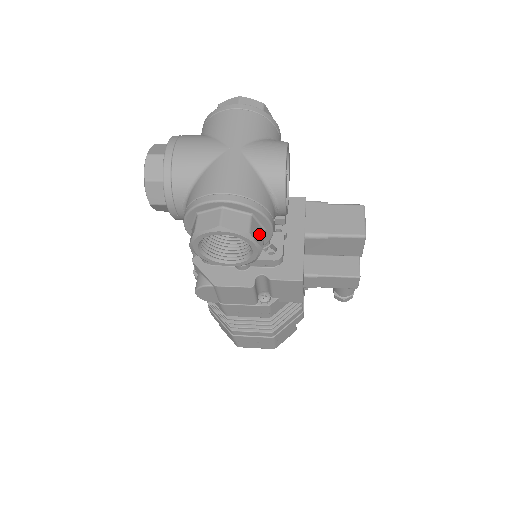
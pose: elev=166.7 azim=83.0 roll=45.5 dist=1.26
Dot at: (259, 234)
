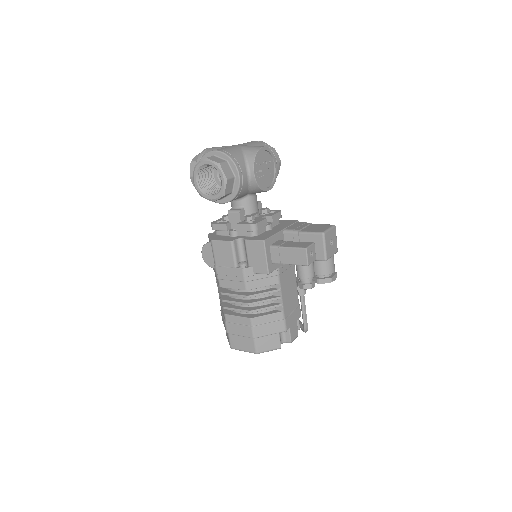
Dot at: (228, 172)
